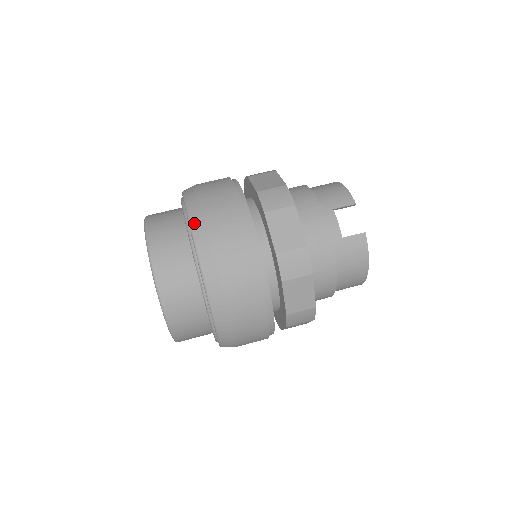
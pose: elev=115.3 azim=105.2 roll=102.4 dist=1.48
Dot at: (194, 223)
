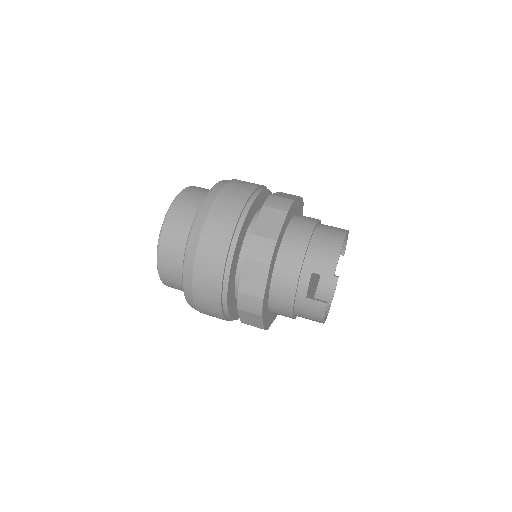
Dot at: (191, 238)
